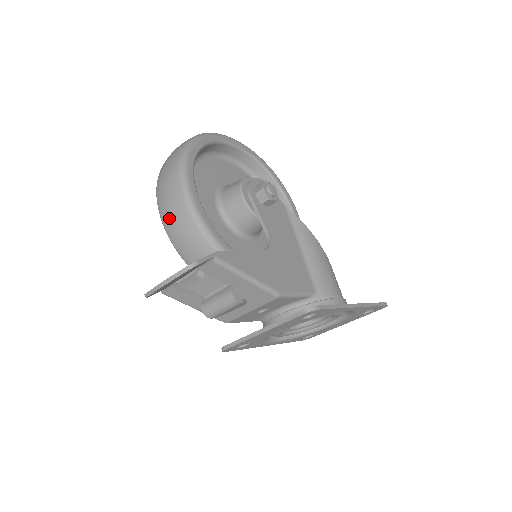
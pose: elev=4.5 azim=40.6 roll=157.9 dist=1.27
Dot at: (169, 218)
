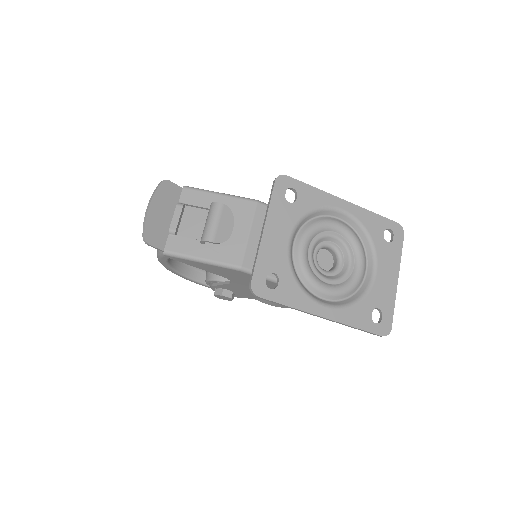
Dot at: occluded
